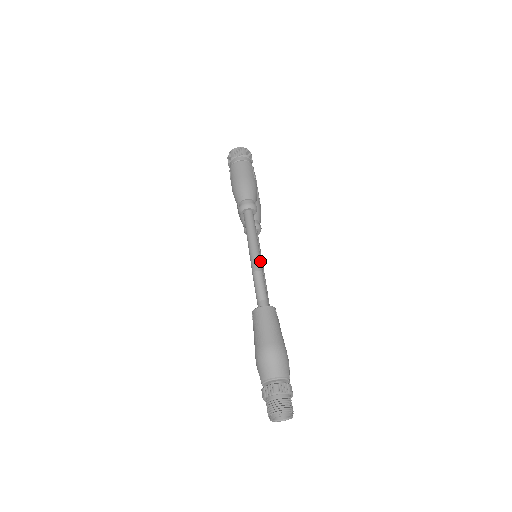
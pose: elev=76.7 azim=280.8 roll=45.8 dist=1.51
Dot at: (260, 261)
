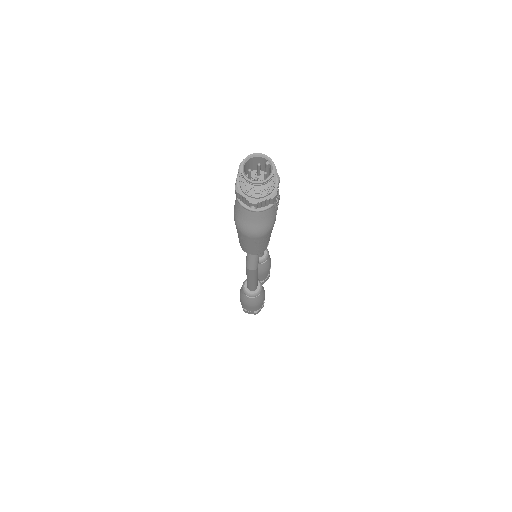
Dot at: occluded
